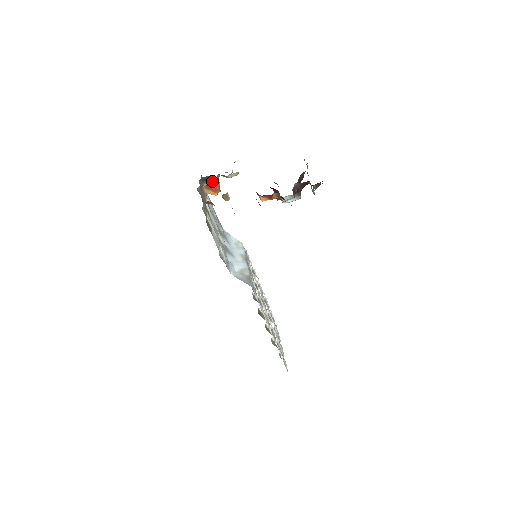
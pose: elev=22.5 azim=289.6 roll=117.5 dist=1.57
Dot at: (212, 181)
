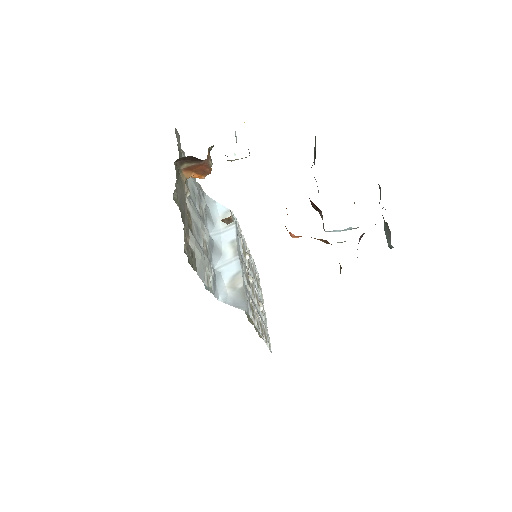
Dot at: (198, 161)
